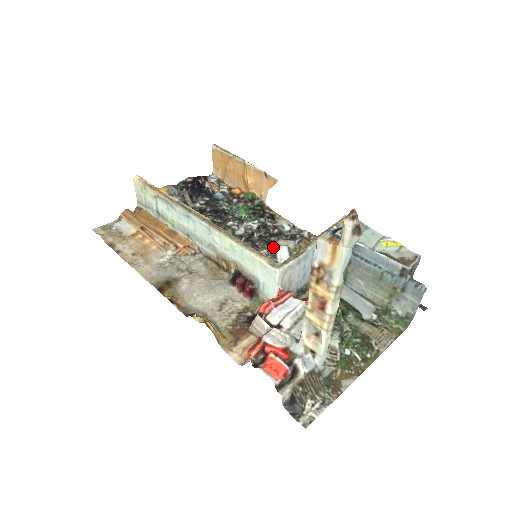
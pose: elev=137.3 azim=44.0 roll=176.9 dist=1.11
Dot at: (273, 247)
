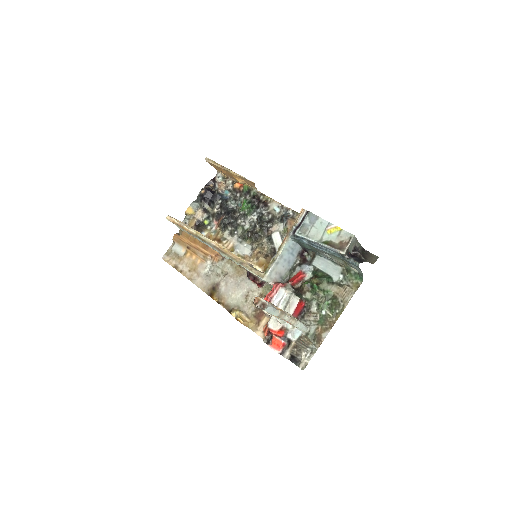
Dot at: (270, 235)
